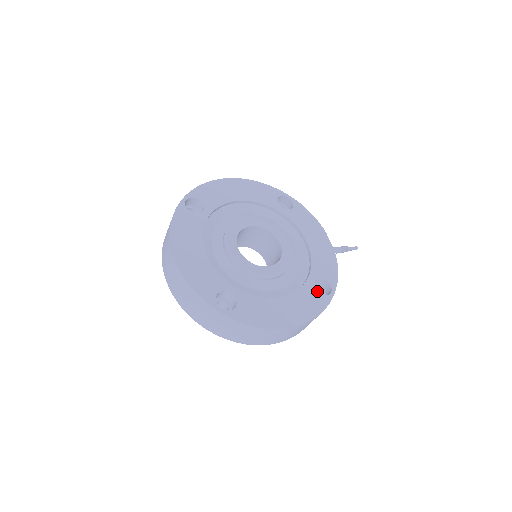
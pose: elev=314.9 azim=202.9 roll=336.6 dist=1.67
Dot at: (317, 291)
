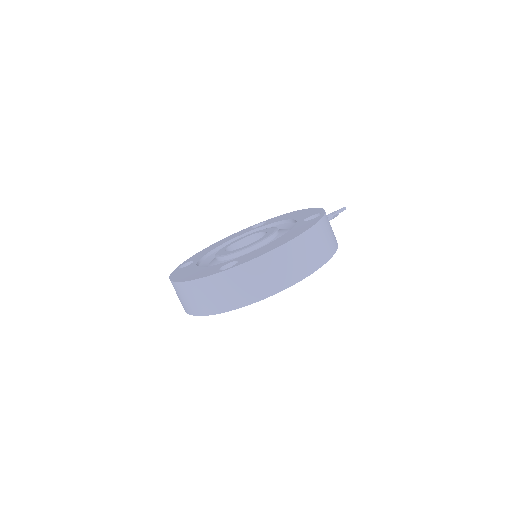
Dot at: (308, 221)
